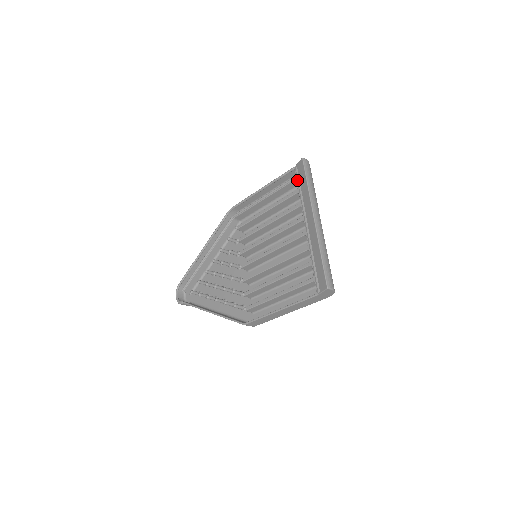
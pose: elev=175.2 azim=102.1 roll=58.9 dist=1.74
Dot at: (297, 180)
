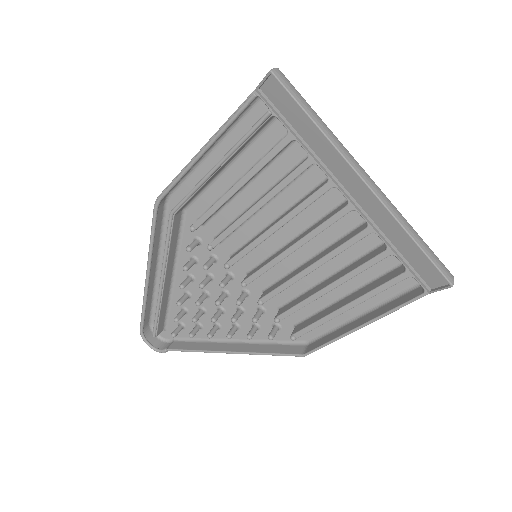
Dot at: (278, 117)
